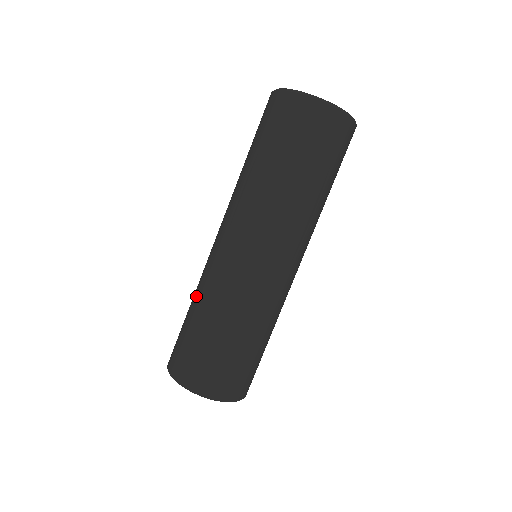
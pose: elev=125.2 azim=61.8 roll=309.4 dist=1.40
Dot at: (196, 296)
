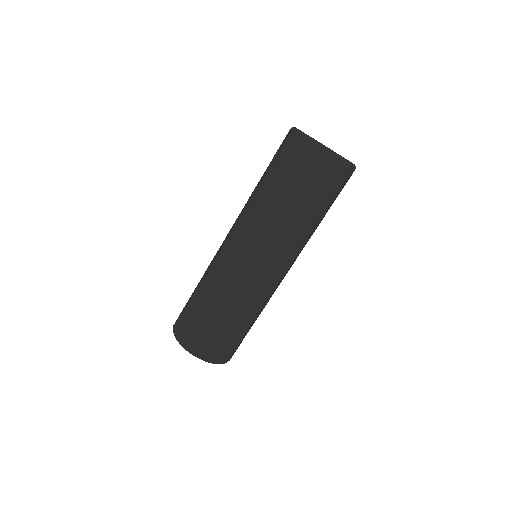
Dot at: (203, 276)
